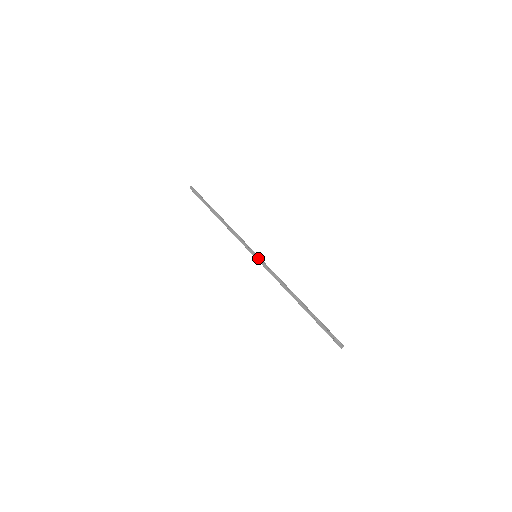
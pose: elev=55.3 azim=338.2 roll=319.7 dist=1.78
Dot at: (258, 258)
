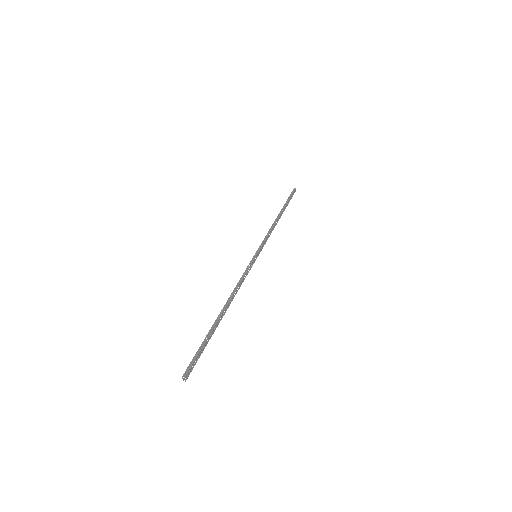
Dot at: (253, 258)
